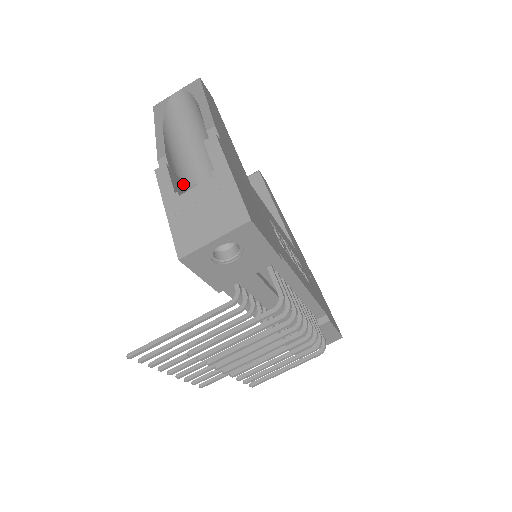
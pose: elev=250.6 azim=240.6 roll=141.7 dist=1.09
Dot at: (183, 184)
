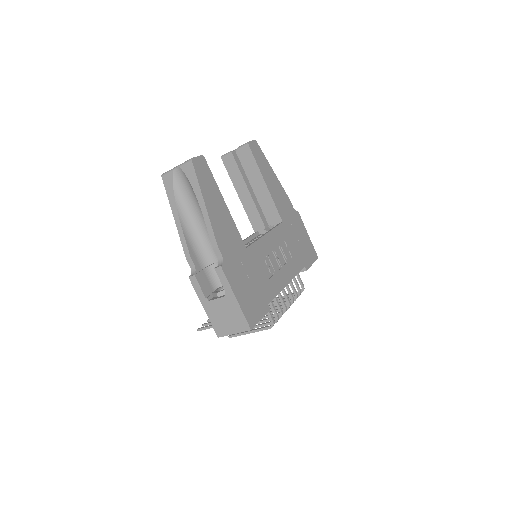
Dot at: (206, 272)
